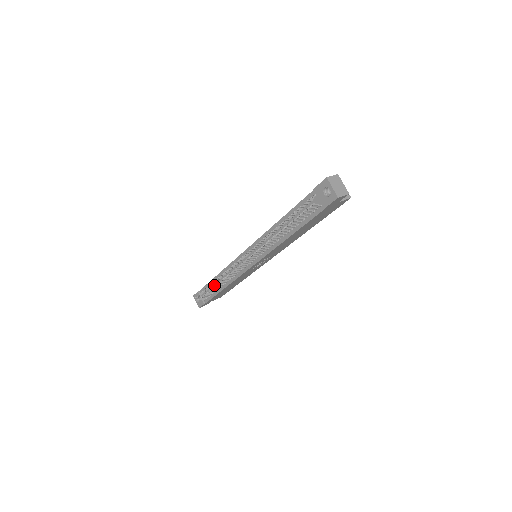
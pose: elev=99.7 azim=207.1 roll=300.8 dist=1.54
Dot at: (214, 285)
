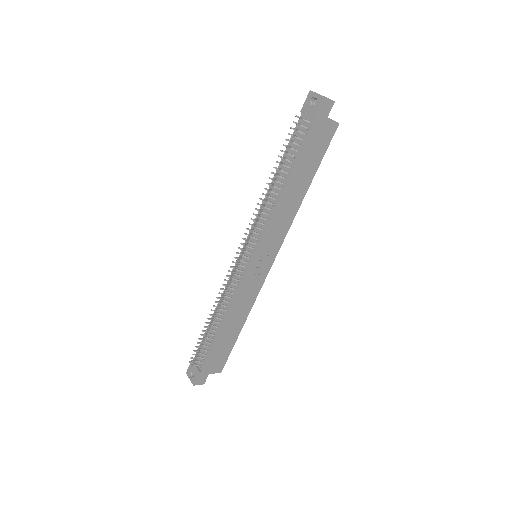
Dot at: (211, 331)
